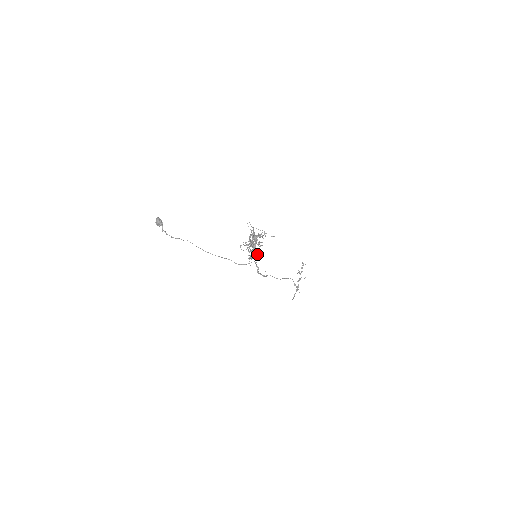
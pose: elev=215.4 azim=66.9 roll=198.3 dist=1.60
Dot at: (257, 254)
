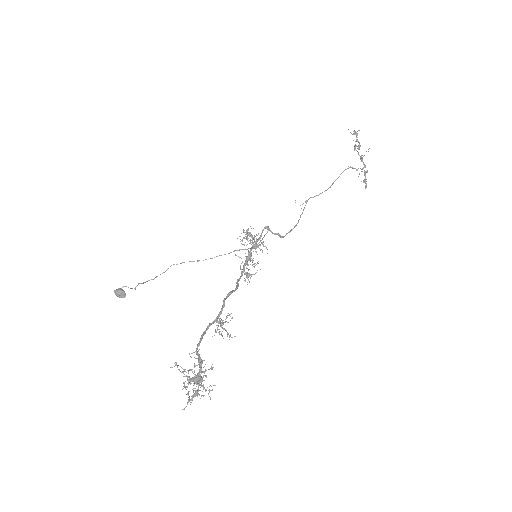
Dot at: occluded
